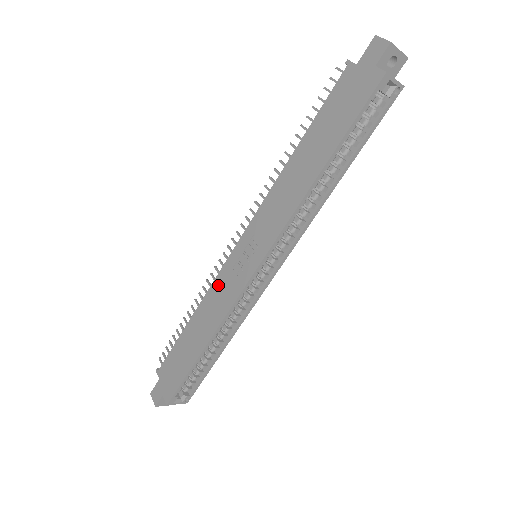
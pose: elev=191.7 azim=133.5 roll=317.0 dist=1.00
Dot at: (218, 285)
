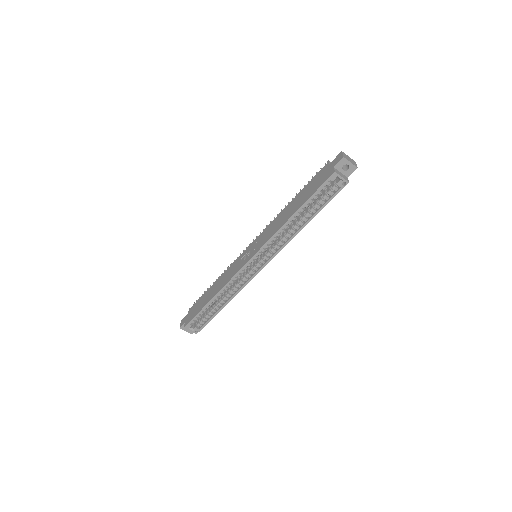
Dot at: (232, 266)
